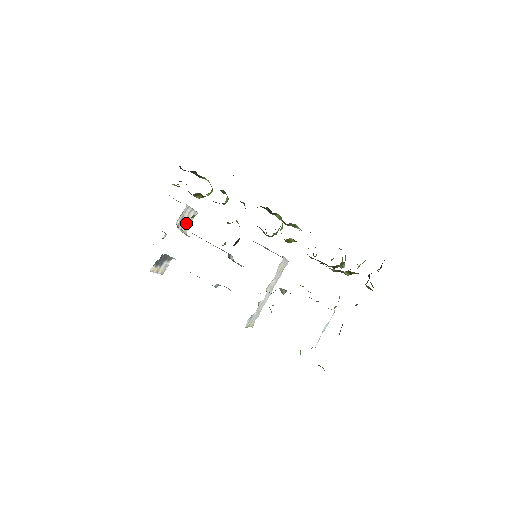
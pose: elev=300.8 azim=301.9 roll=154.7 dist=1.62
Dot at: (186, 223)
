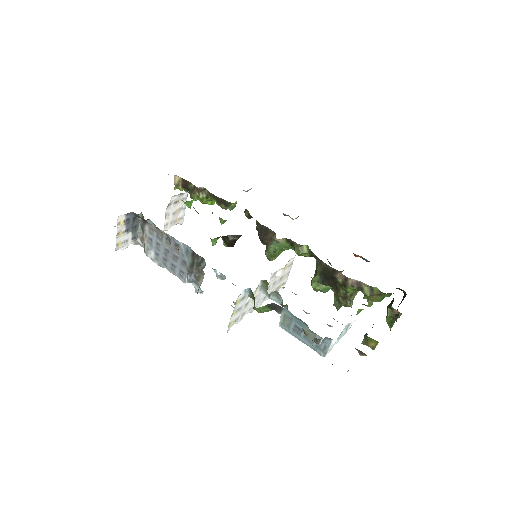
Dot at: (172, 216)
